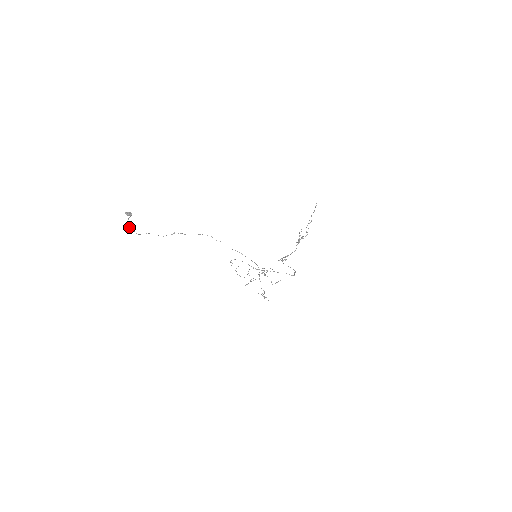
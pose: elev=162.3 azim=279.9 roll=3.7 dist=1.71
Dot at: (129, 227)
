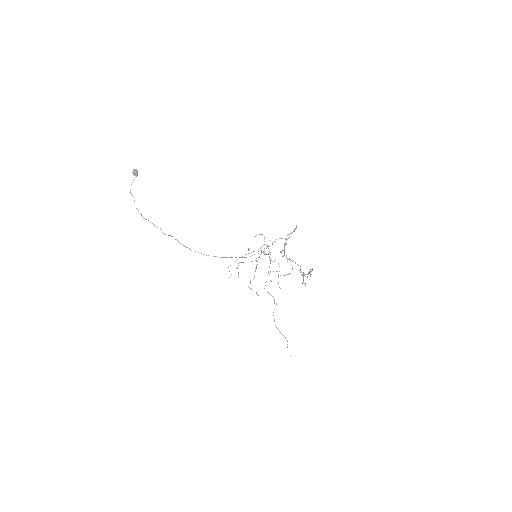
Dot at: (131, 194)
